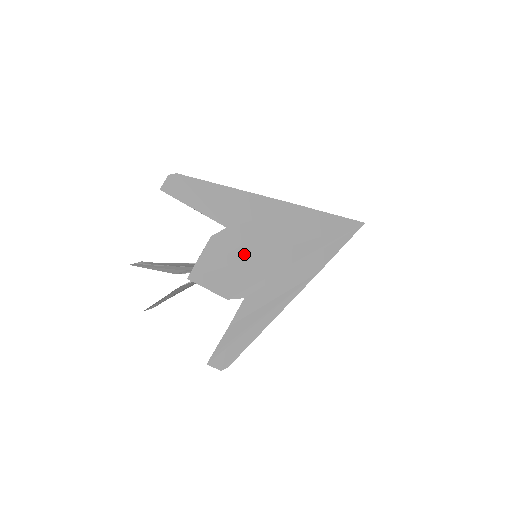
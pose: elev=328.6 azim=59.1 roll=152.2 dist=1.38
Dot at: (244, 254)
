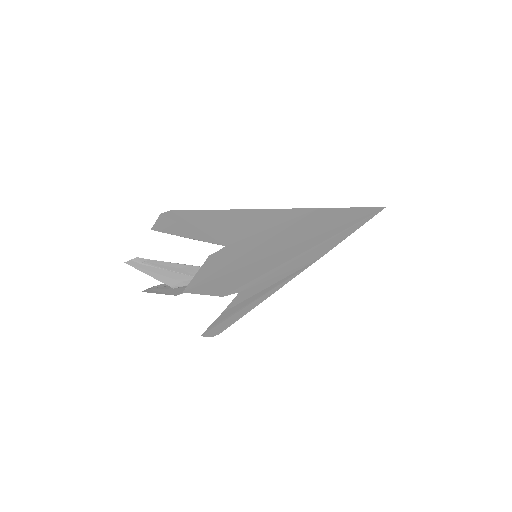
Dot at: (243, 262)
